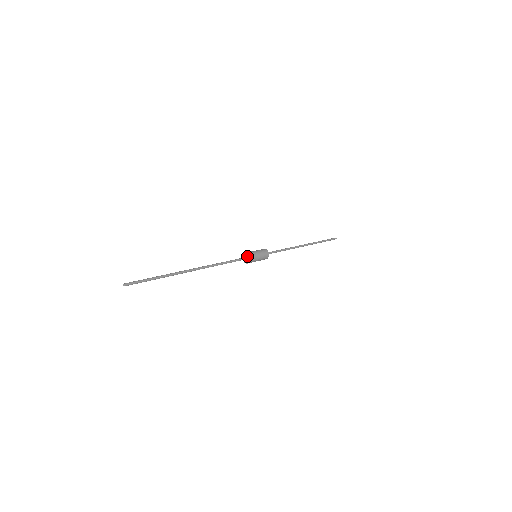
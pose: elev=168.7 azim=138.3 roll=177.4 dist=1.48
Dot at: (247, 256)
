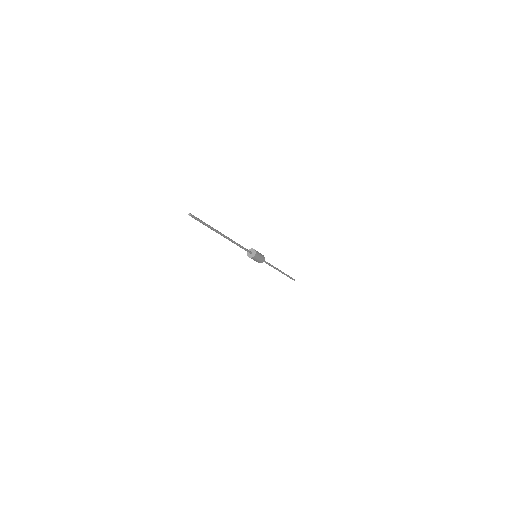
Dot at: (251, 251)
